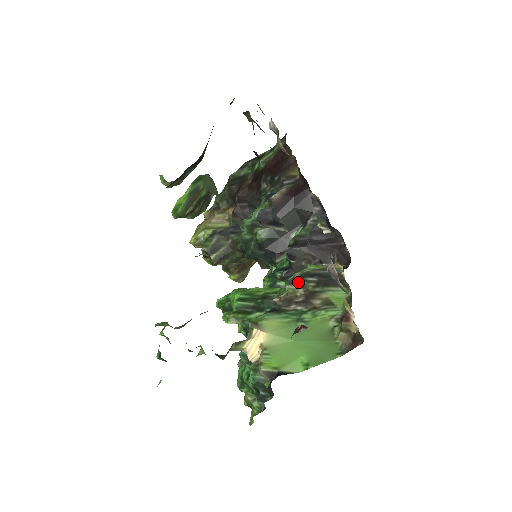
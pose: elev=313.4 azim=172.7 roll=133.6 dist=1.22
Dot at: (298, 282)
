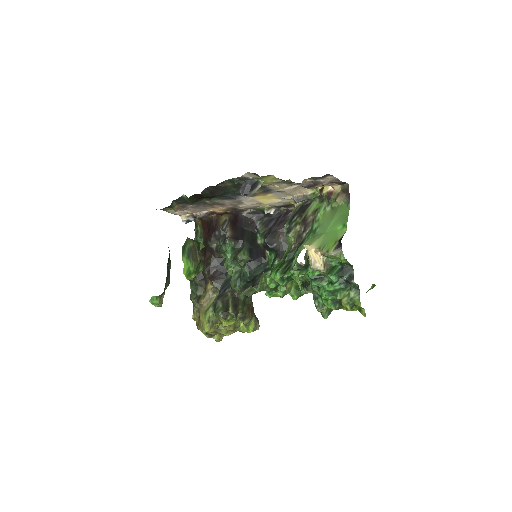
Dot at: (291, 227)
